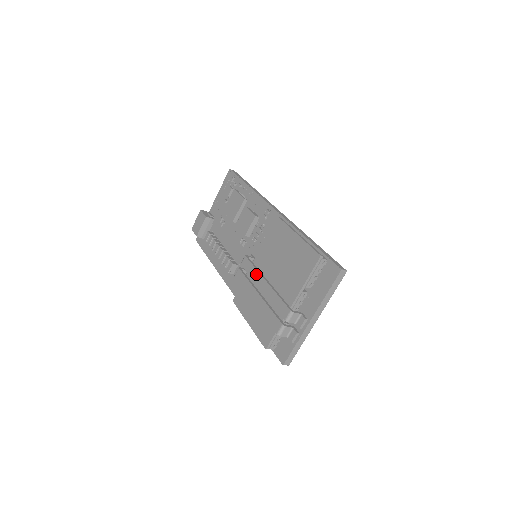
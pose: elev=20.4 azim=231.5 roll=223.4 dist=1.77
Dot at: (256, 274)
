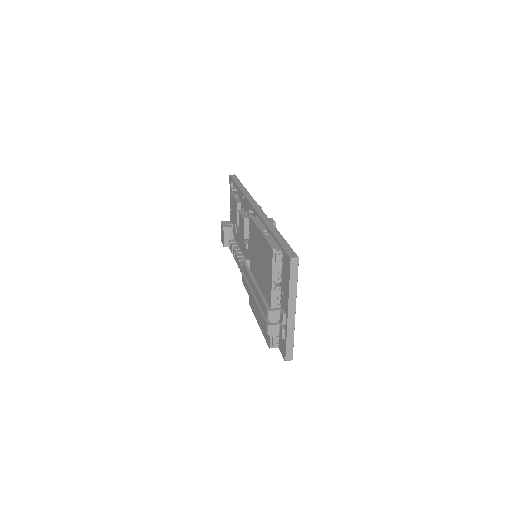
Dot at: (249, 277)
